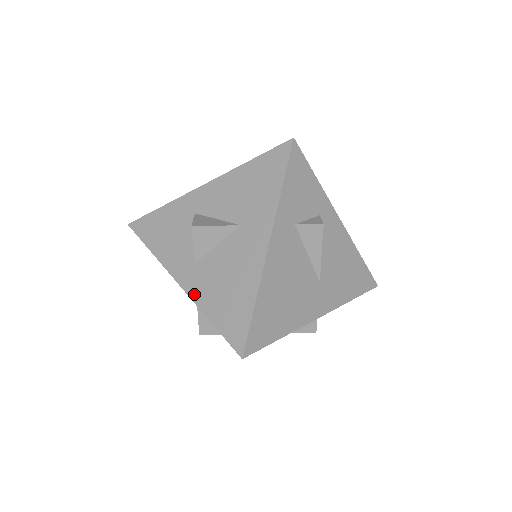
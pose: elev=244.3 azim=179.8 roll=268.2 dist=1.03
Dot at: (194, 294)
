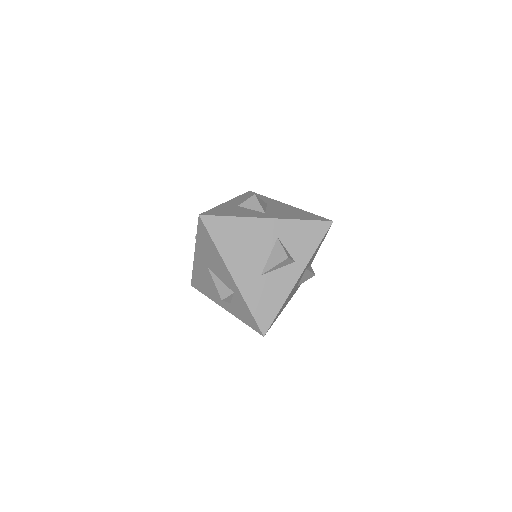
Dot at: (282, 217)
